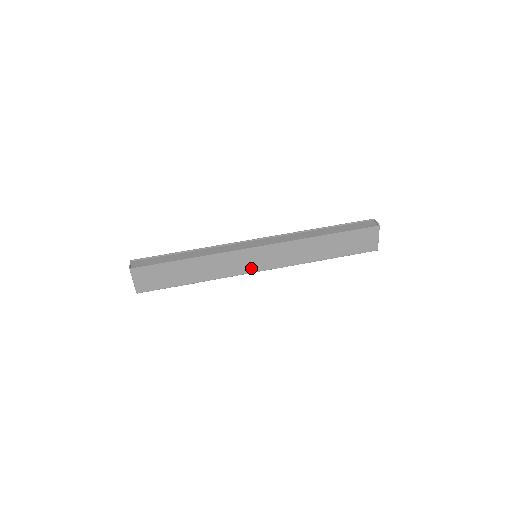
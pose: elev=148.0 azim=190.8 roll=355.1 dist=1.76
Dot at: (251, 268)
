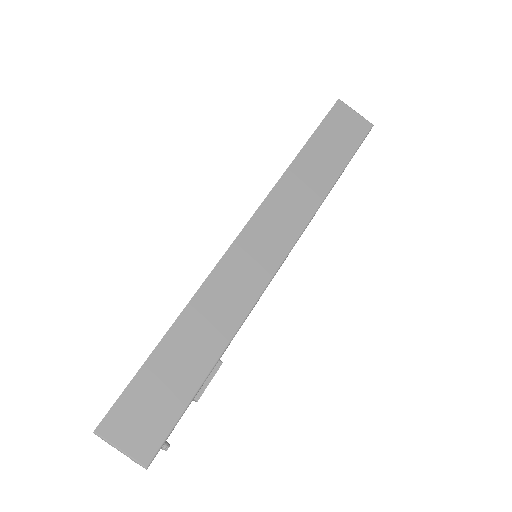
Dot at: (265, 271)
